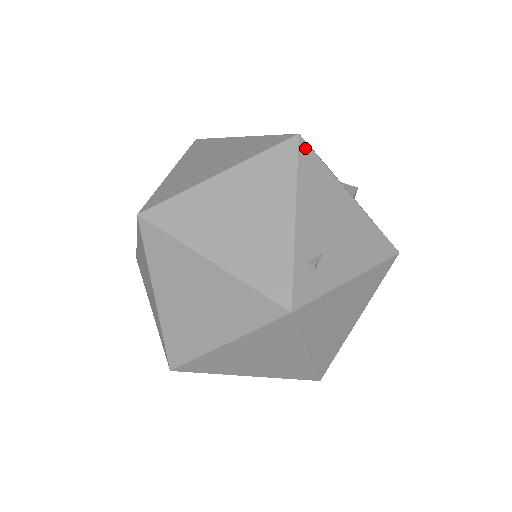
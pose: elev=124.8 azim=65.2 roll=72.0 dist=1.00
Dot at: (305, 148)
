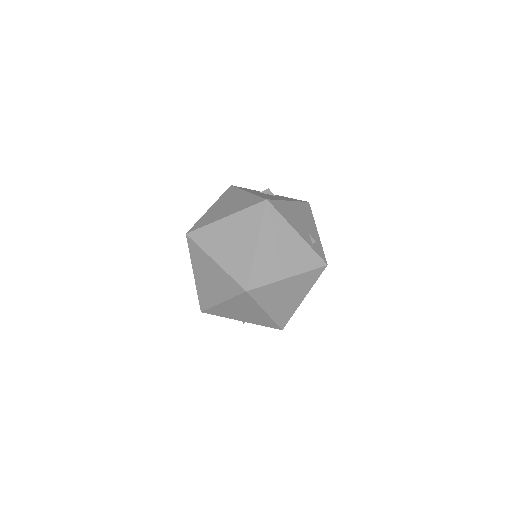
Dot at: (272, 202)
